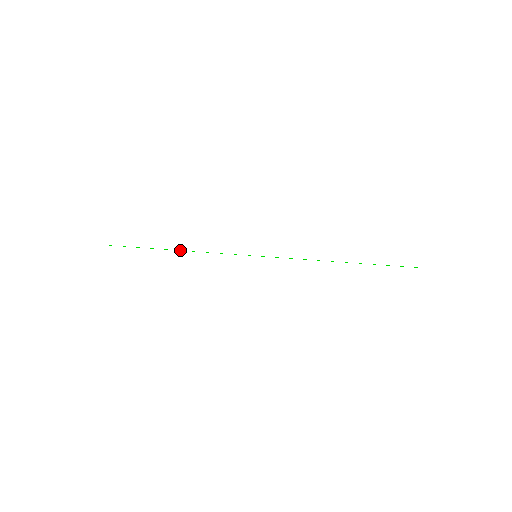
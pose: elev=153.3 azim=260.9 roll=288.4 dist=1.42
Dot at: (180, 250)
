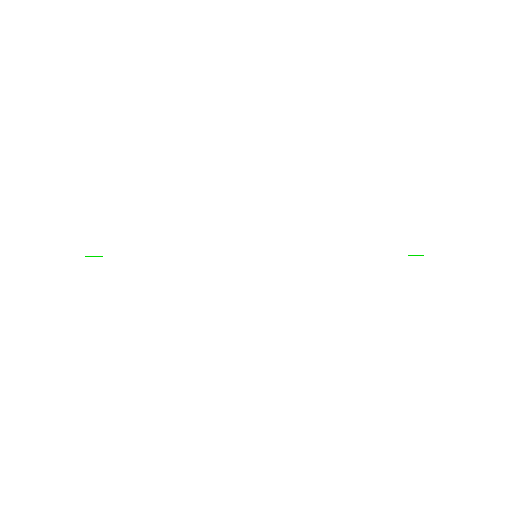
Dot at: occluded
